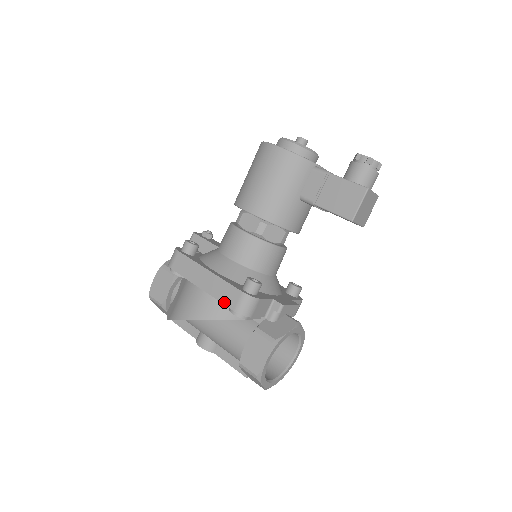
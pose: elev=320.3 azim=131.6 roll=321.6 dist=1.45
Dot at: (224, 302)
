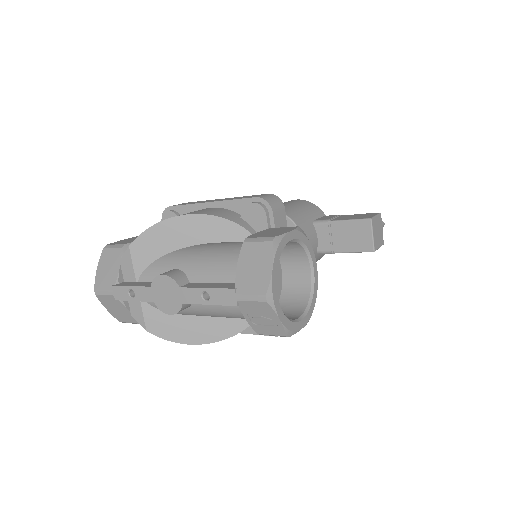
Dot at: (243, 198)
